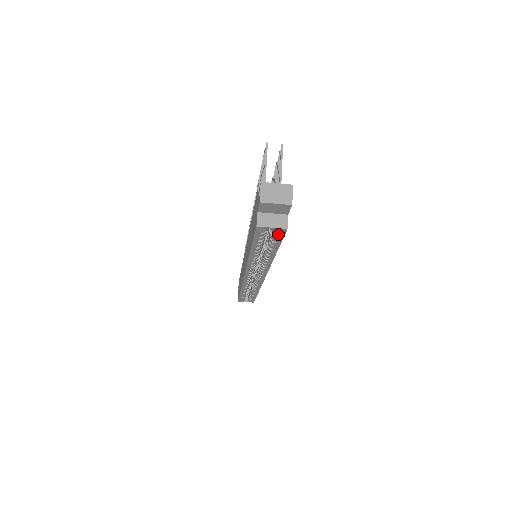
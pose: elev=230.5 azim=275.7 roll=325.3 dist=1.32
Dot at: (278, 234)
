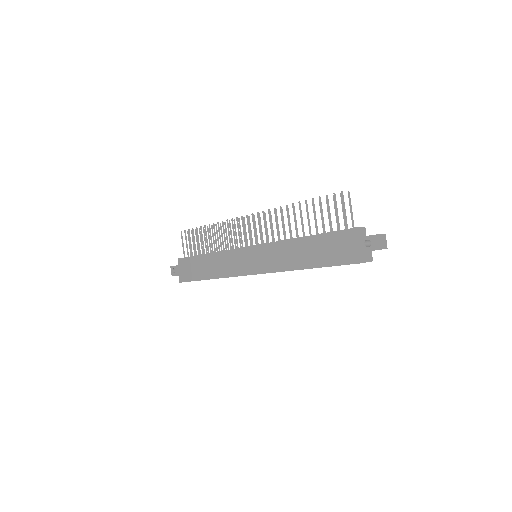
Dot at: occluded
